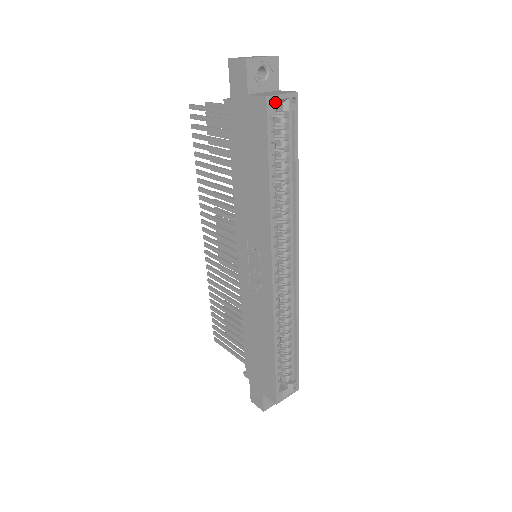
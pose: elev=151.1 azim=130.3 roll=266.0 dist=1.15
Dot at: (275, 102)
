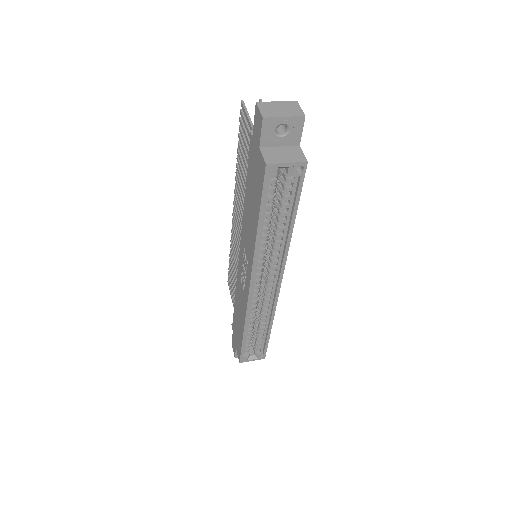
Dot at: (276, 169)
